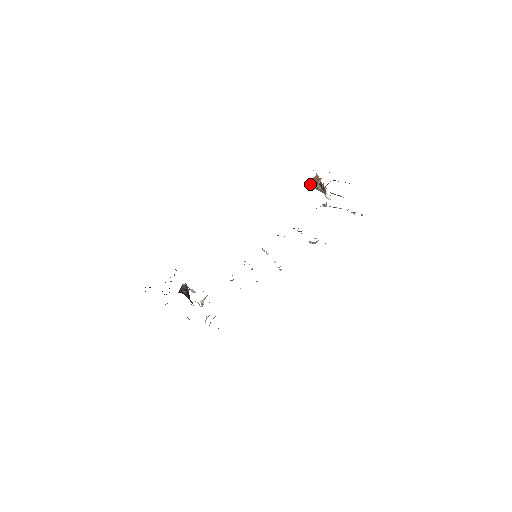
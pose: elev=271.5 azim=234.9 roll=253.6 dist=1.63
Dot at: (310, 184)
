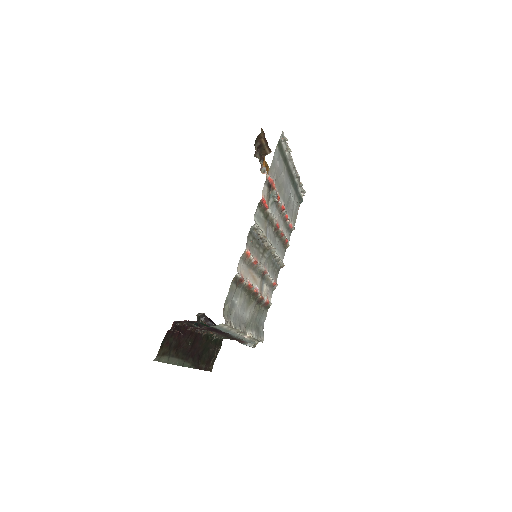
Dot at: occluded
